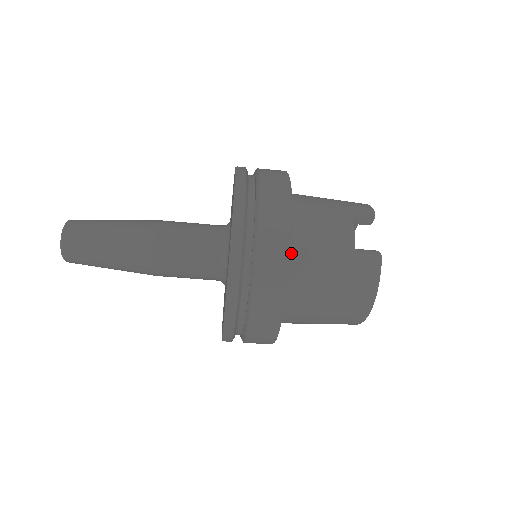
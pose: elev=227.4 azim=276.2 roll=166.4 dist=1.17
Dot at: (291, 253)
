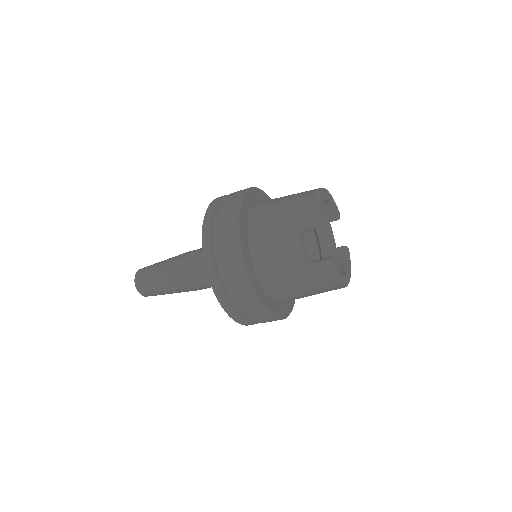
Dot at: (265, 286)
